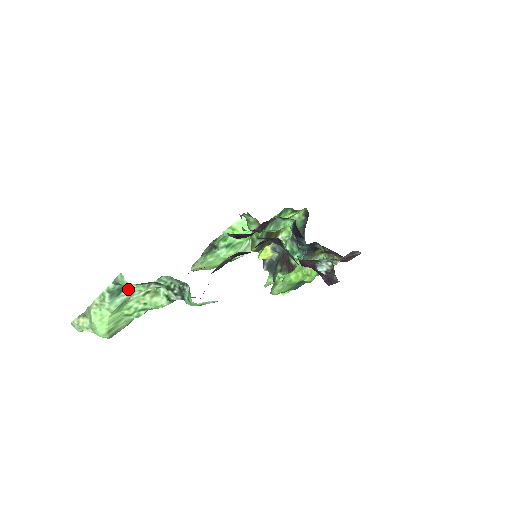
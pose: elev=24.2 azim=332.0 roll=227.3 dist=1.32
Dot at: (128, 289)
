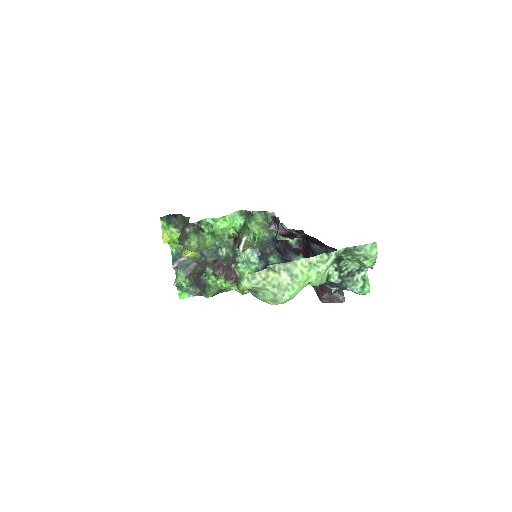
Dot at: occluded
